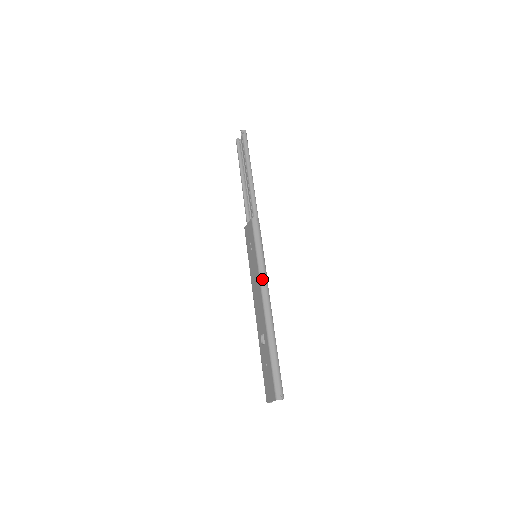
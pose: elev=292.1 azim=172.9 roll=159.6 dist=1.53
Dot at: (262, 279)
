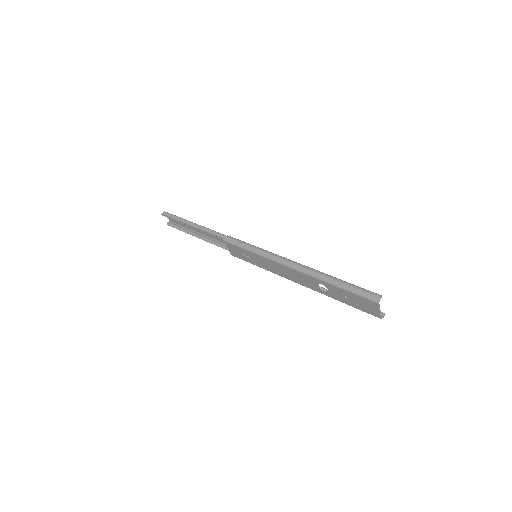
Dot at: (273, 258)
